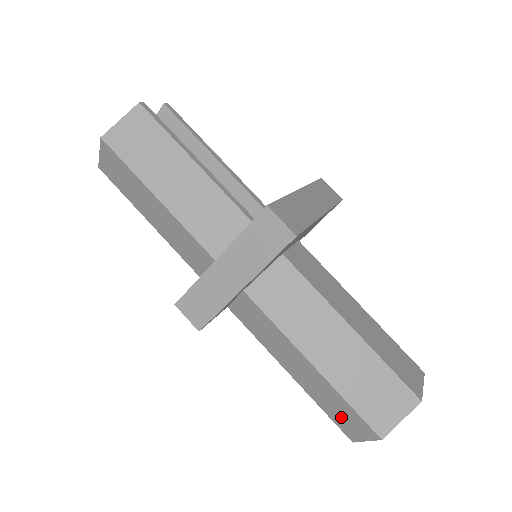
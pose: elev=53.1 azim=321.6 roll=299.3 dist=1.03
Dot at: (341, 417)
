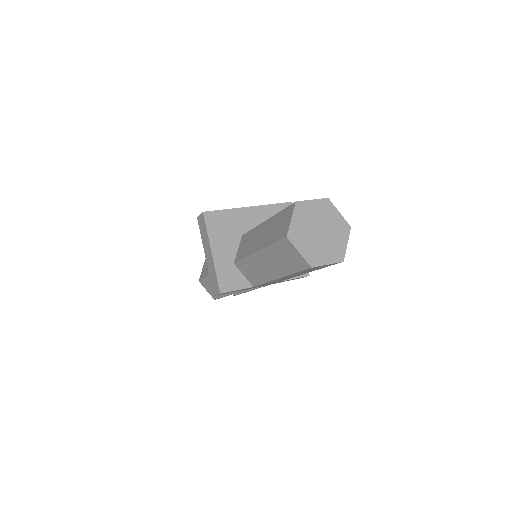
Dot at: (290, 260)
